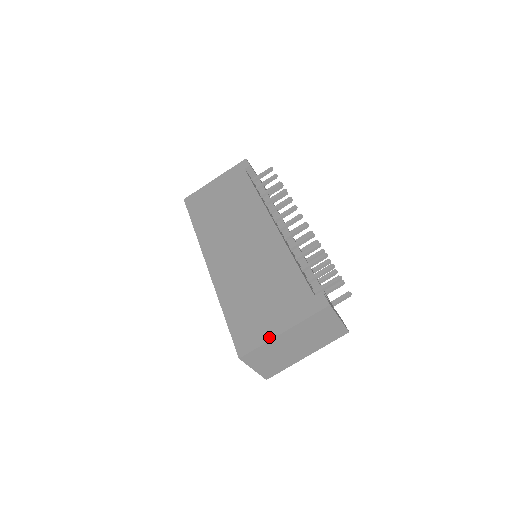
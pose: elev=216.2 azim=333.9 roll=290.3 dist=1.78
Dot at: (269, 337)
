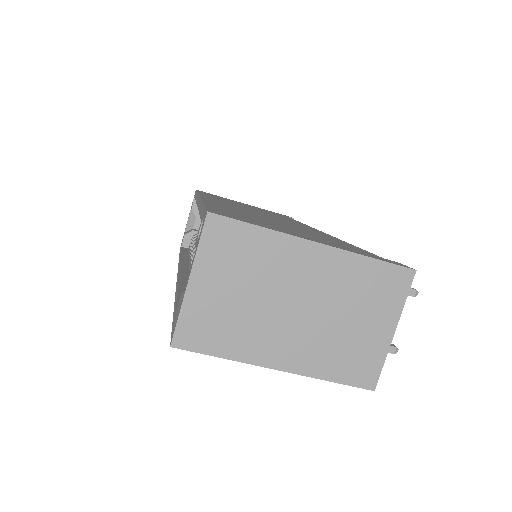
Dot at: occluded
